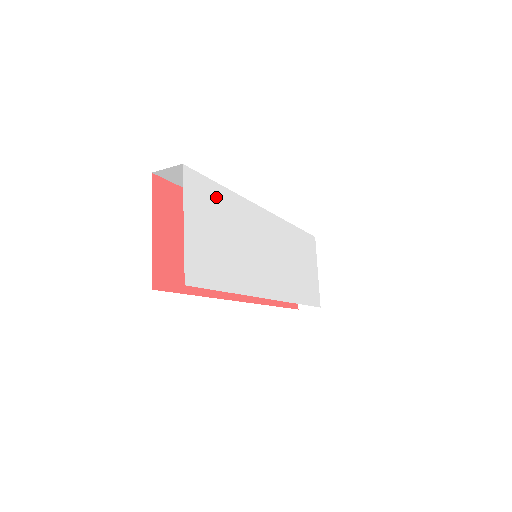
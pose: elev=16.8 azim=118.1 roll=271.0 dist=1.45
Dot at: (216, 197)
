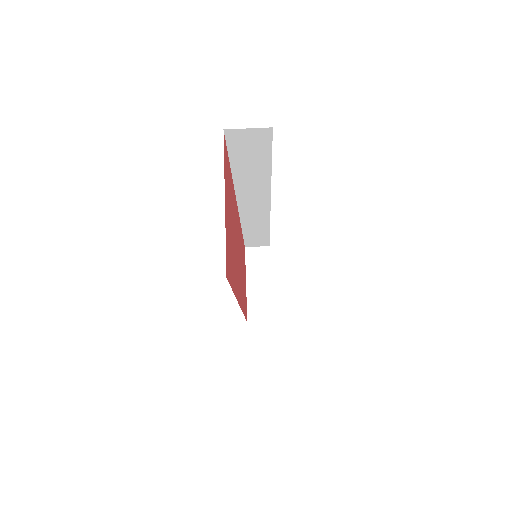
Dot at: occluded
